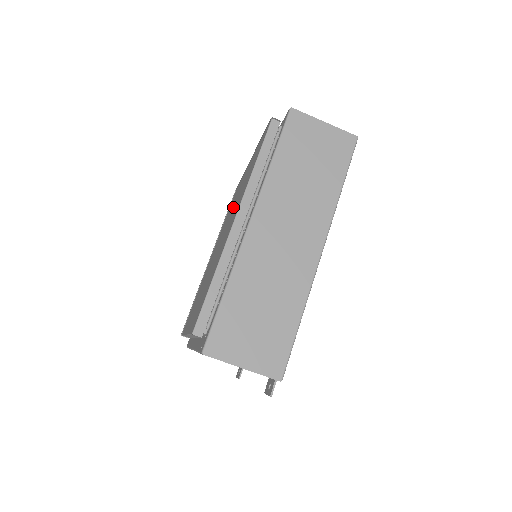
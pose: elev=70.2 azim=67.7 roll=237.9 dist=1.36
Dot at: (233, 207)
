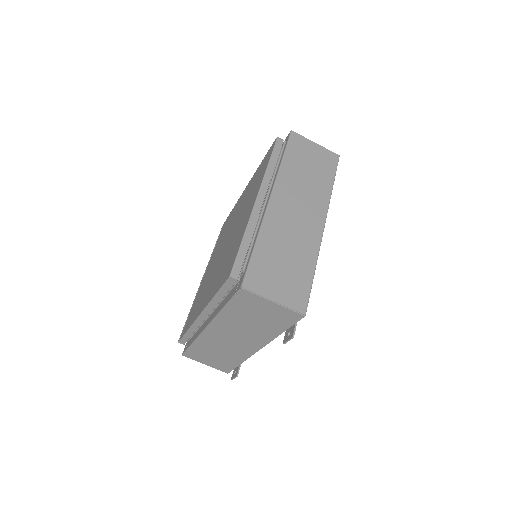
Dot at: (236, 216)
